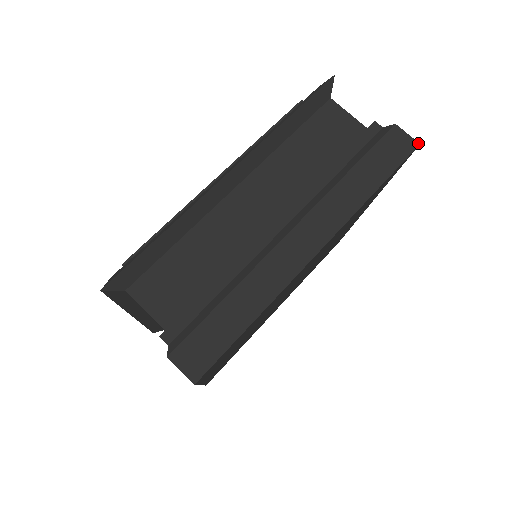
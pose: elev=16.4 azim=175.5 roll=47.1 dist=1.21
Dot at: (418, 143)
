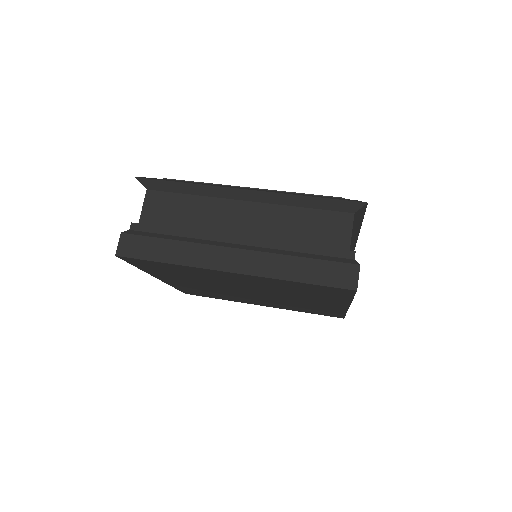
Dot at: occluded
